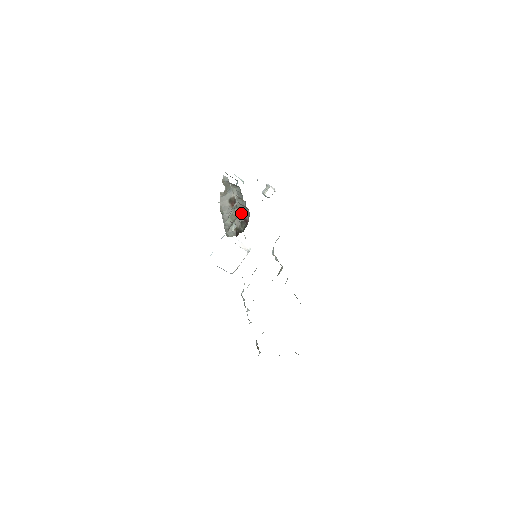
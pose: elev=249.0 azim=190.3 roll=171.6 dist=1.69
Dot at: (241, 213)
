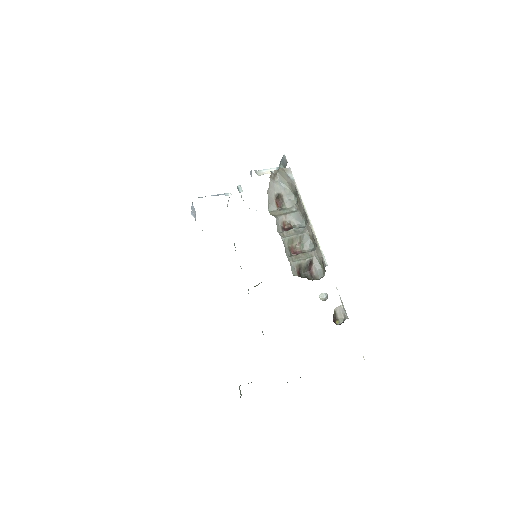
Dot at: (312, 260)
